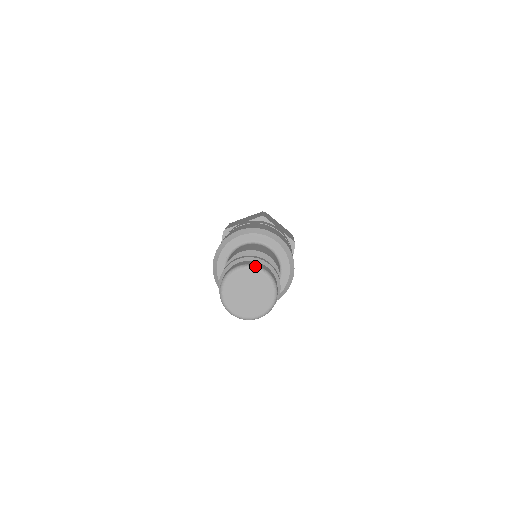
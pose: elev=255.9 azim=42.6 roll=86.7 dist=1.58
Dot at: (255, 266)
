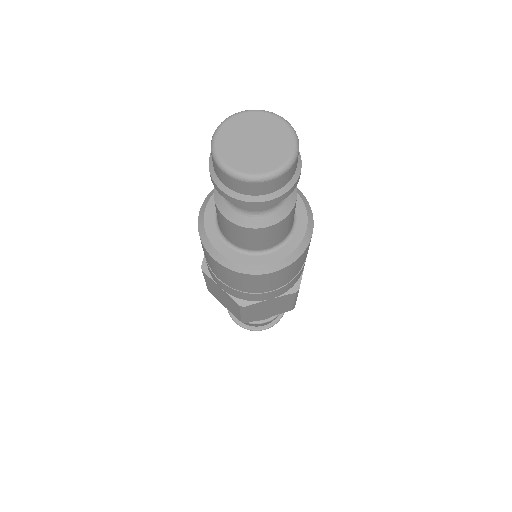
Dot at: (268, 111)
